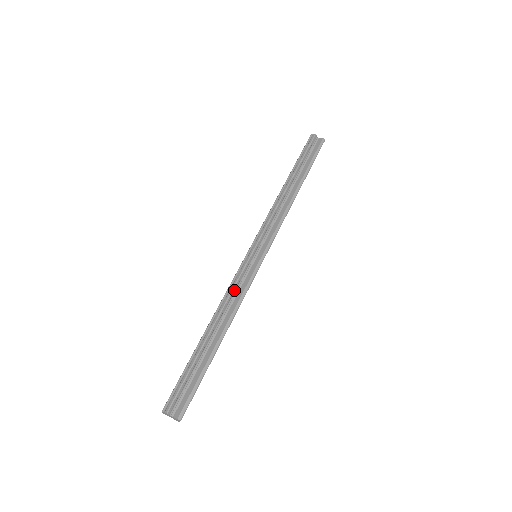
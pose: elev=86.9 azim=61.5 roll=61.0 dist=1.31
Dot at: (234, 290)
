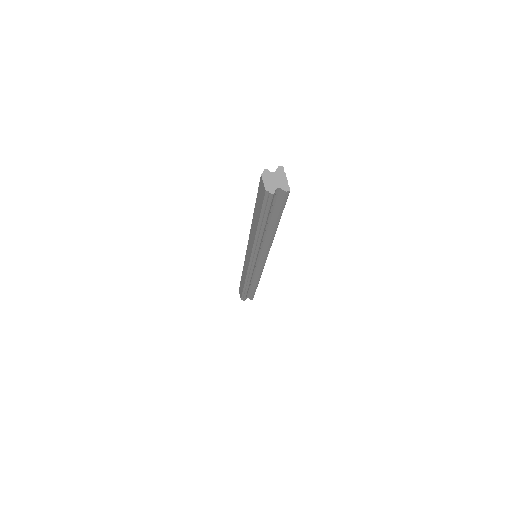
Dot at: occluded
